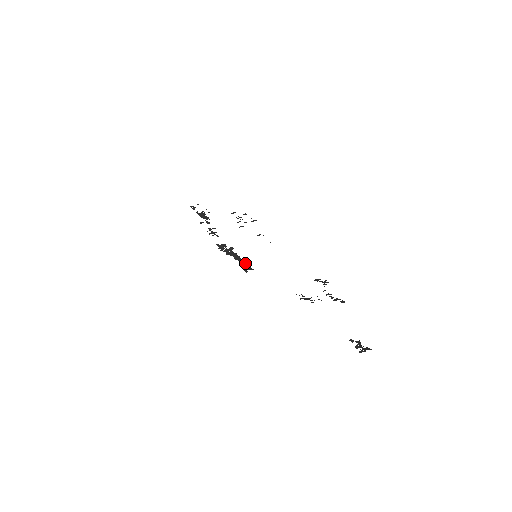
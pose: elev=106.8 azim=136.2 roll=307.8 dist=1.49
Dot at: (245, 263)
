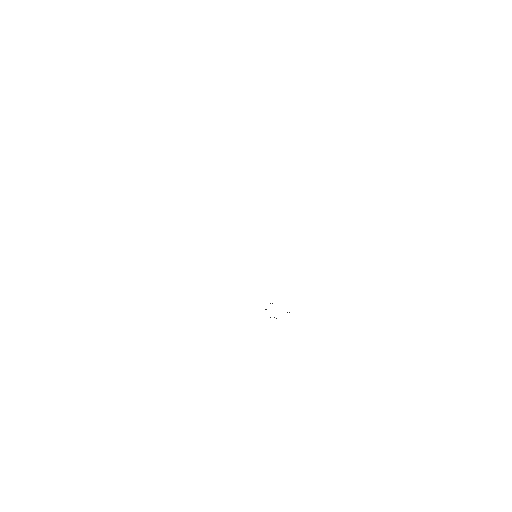
Dot at: occluded
